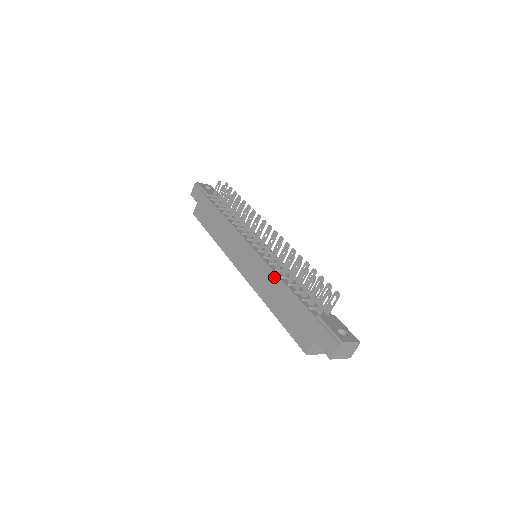
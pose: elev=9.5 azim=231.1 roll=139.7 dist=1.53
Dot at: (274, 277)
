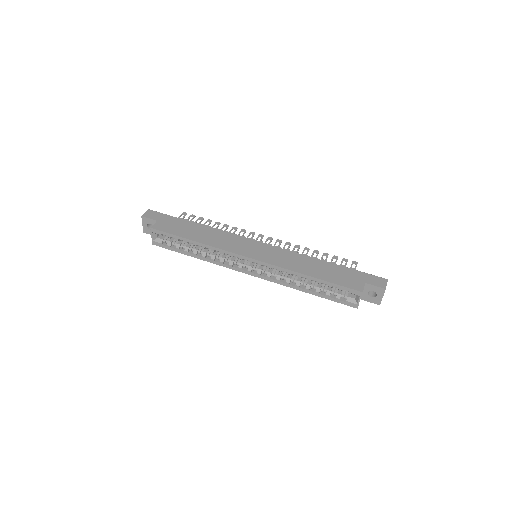
Dot at: (301, 256)
